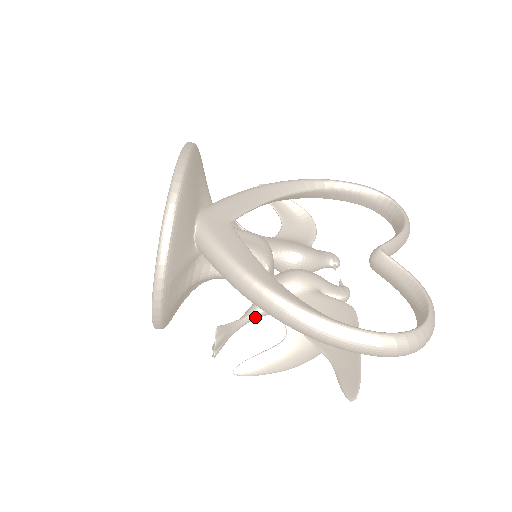
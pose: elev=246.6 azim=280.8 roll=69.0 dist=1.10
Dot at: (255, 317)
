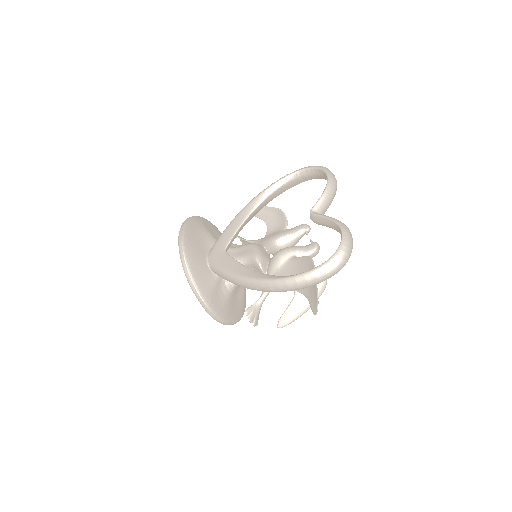
Dot at: (268, 292)
